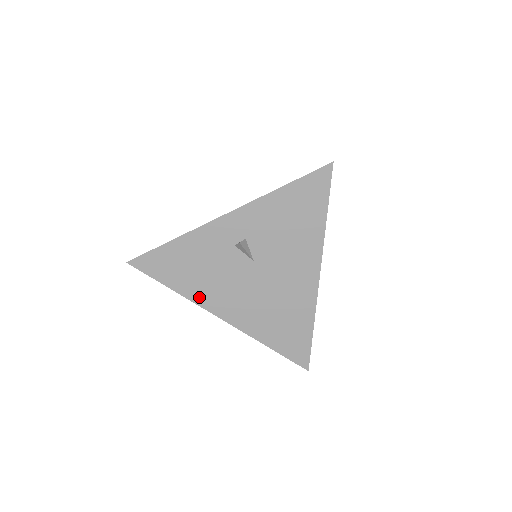
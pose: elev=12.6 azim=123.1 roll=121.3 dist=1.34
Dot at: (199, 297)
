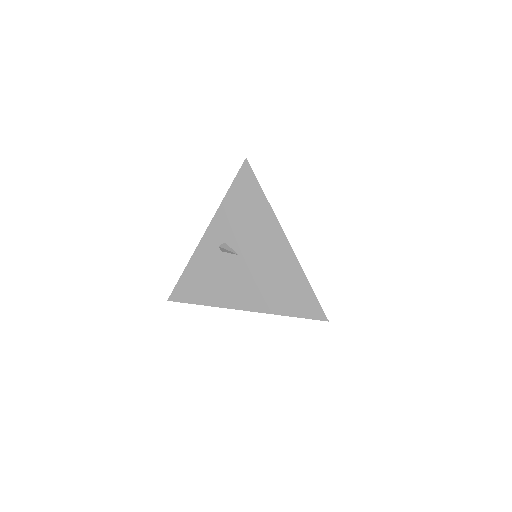
Dot at: (220, 301)
